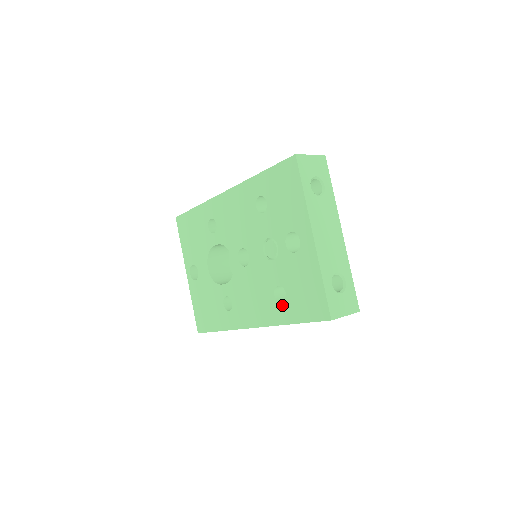
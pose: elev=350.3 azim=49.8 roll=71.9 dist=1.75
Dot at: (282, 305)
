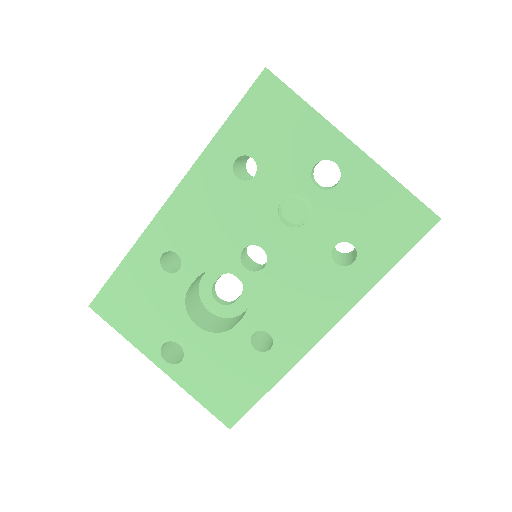
Dot at: (356, 264)
